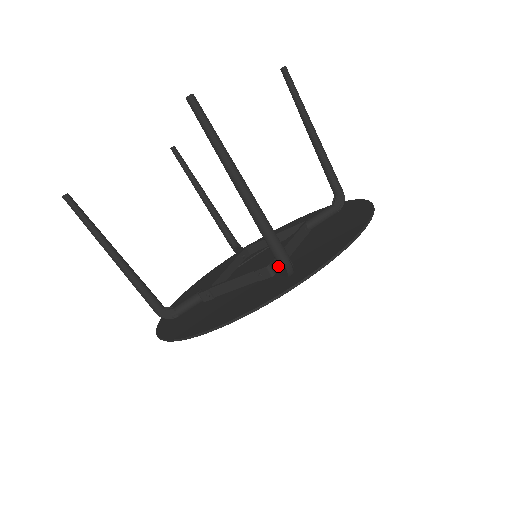
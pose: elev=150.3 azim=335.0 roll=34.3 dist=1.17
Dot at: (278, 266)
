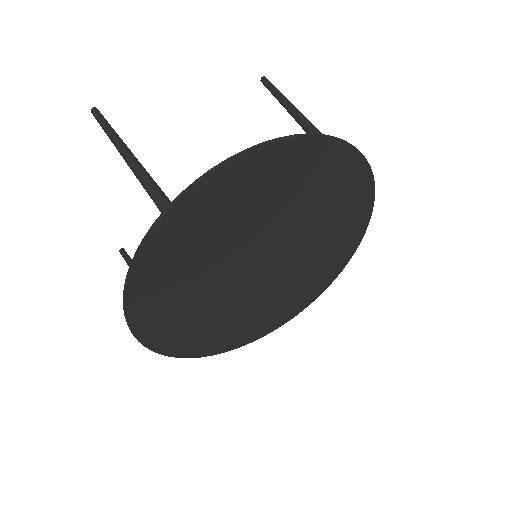
Dot at: occluded
